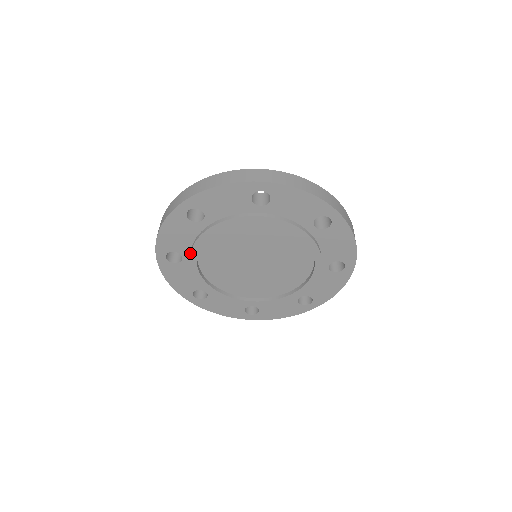
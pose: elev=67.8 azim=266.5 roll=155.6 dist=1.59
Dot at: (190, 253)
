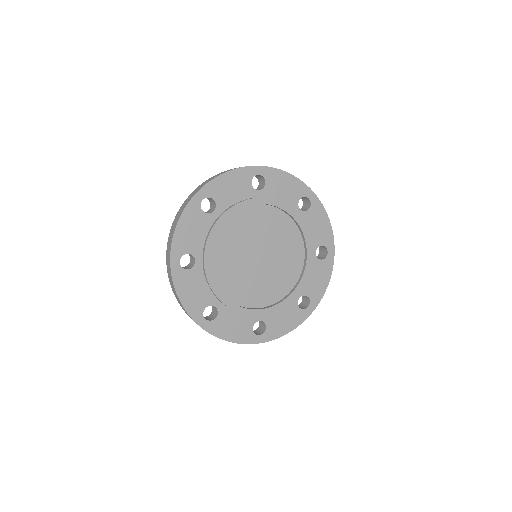
Dot at: (214, 295)
